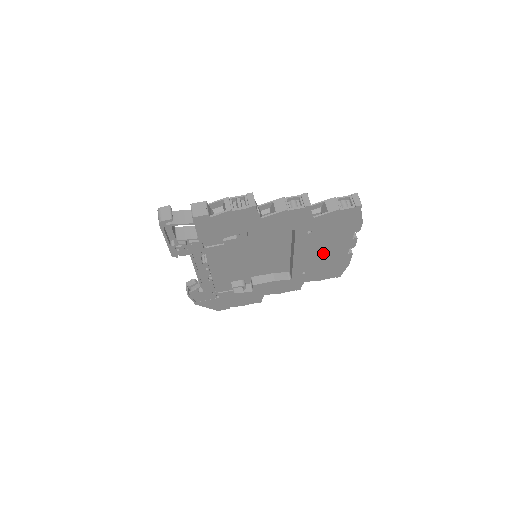
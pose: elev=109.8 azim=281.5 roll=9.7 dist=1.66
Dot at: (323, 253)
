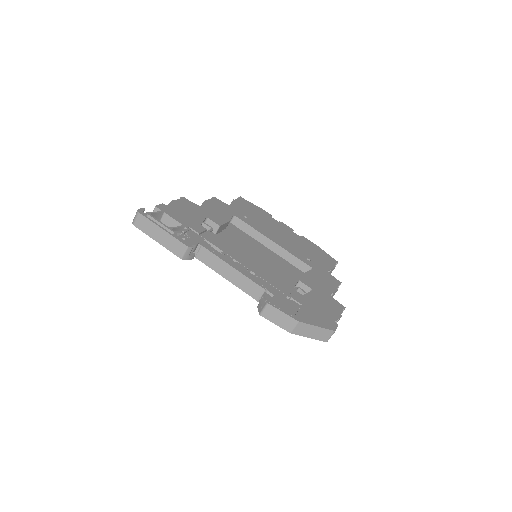
Dot at: (285, 237)
